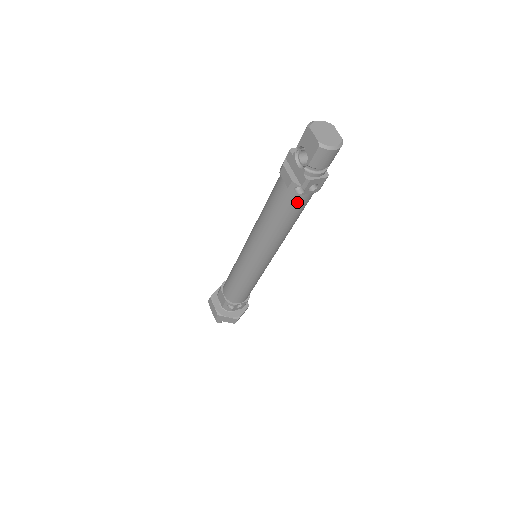
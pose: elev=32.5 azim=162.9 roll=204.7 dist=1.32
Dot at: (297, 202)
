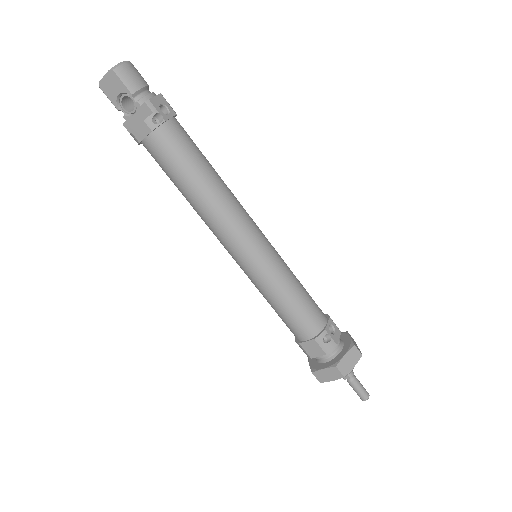
Dot at: (176, 136)
